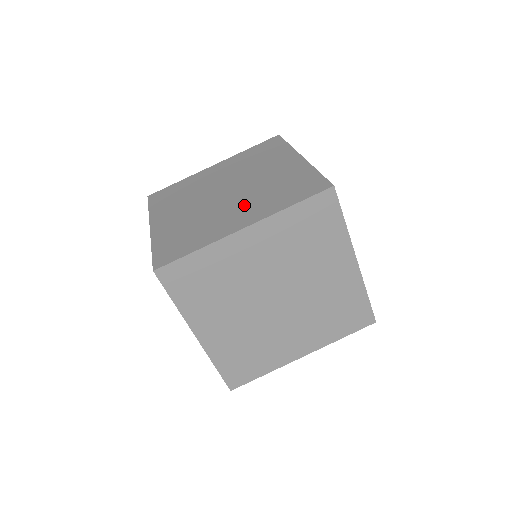
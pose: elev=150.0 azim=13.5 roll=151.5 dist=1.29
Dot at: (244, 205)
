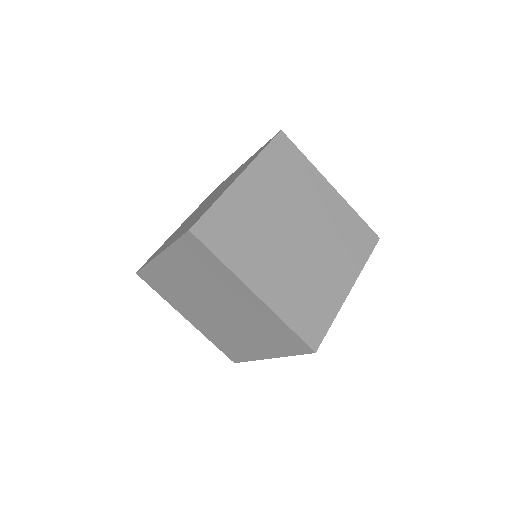
Dot at: occluded
